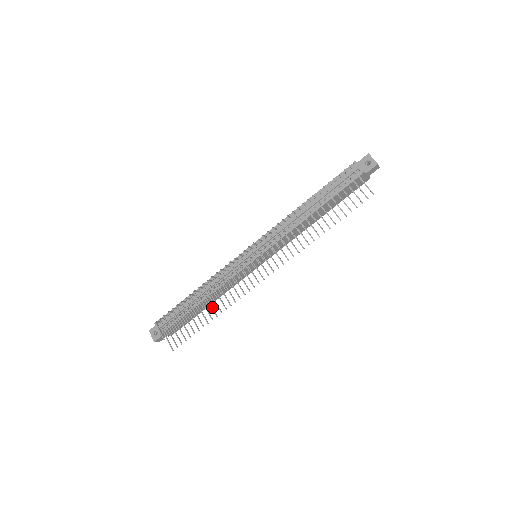
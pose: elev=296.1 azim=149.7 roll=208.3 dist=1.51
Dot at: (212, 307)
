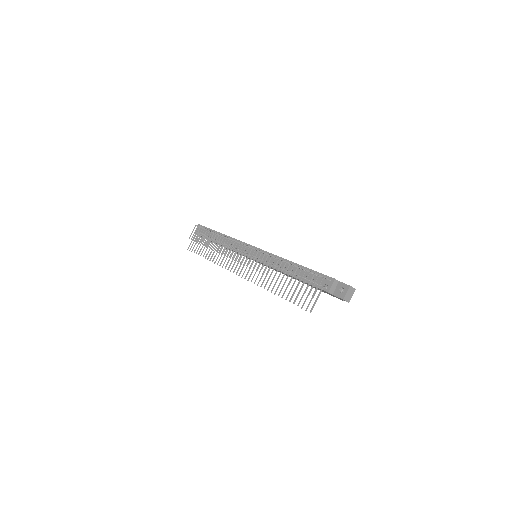
Dot at: occluded
